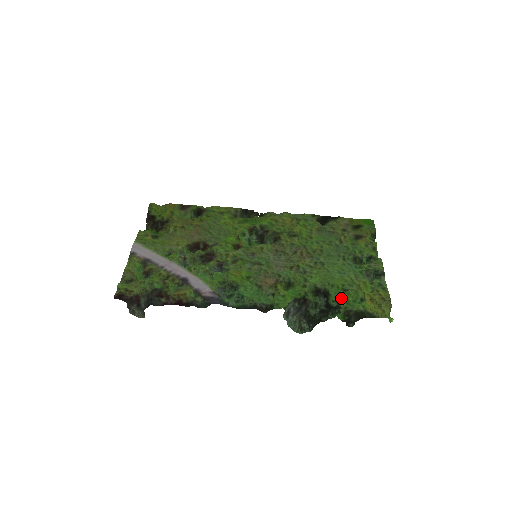
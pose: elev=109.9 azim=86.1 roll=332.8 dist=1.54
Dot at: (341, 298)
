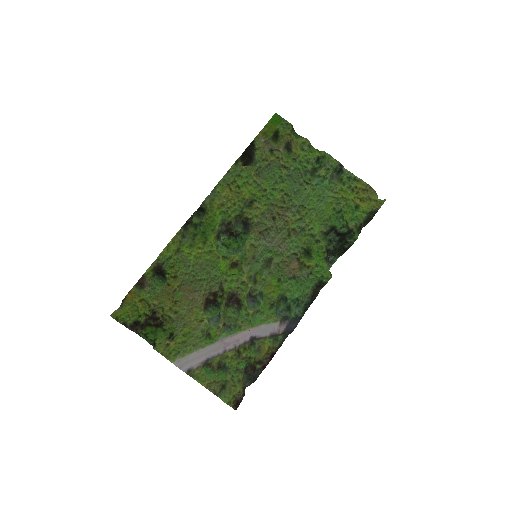
Dot at: (345, 221)
